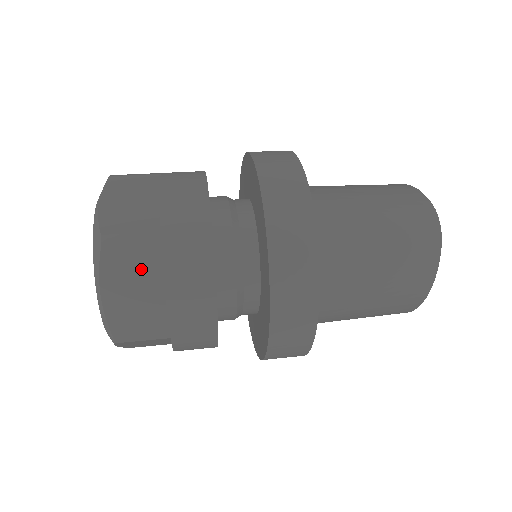
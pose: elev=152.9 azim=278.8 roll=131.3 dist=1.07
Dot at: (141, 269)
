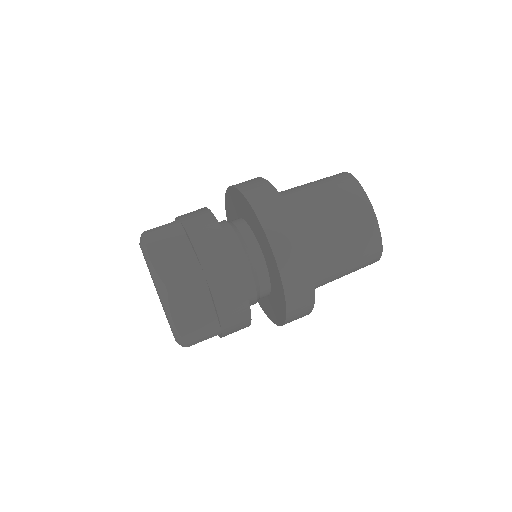
Dot at: occluded
